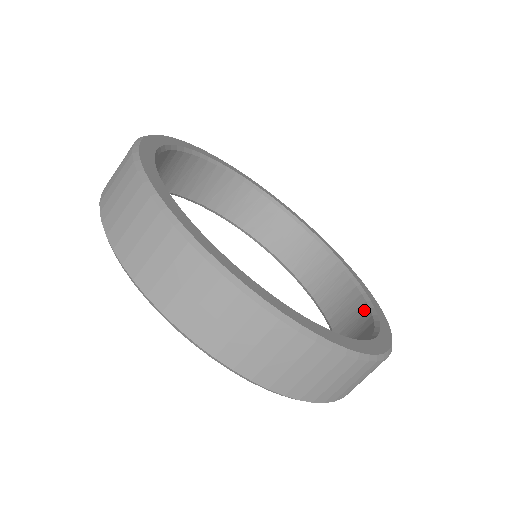
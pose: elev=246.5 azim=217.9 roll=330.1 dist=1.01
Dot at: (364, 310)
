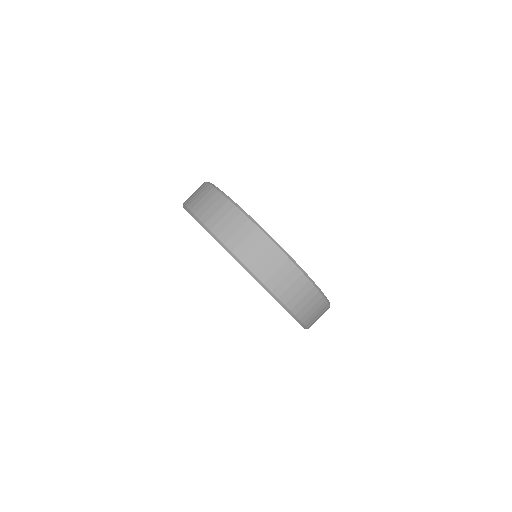
Dot at: occluded
